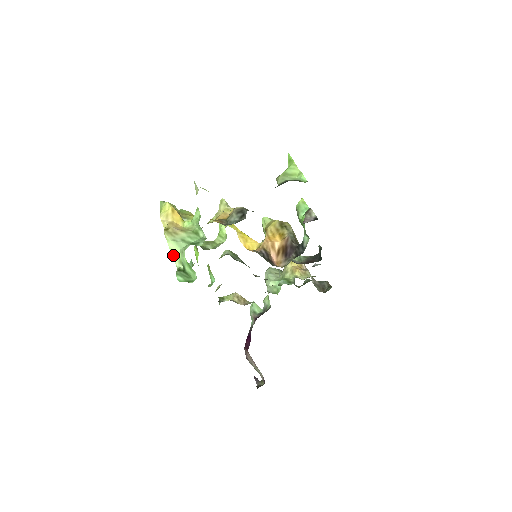
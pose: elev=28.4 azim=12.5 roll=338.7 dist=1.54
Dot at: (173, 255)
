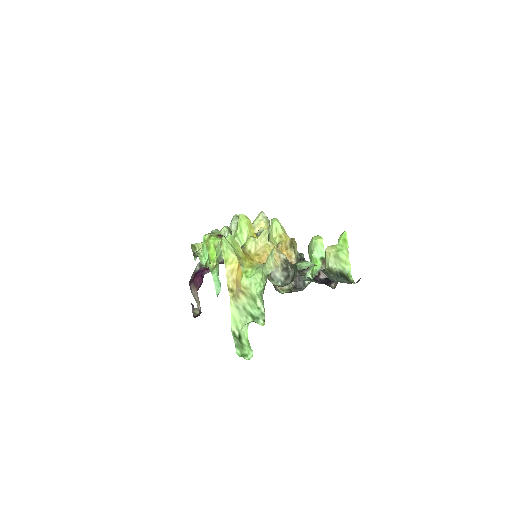
Dot at: (232, 319)
